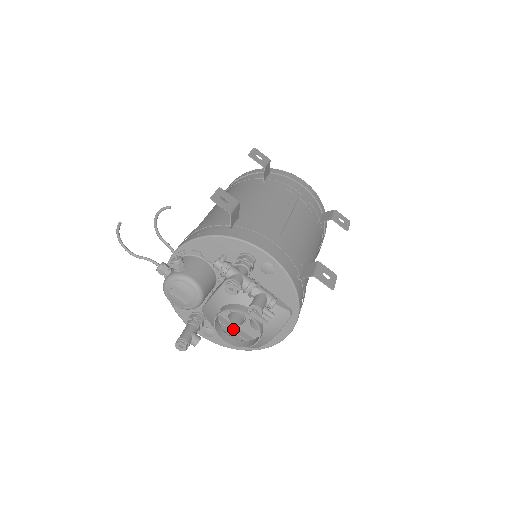
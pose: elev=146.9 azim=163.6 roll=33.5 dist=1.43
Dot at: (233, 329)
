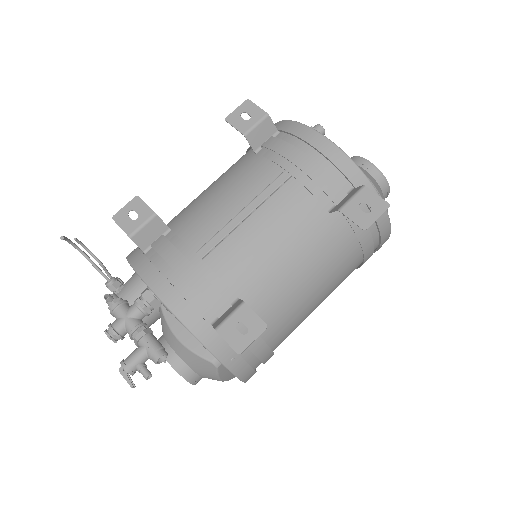
Dot at: occluded
